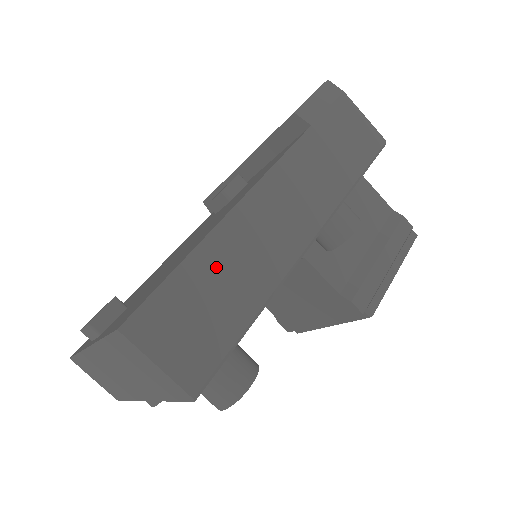
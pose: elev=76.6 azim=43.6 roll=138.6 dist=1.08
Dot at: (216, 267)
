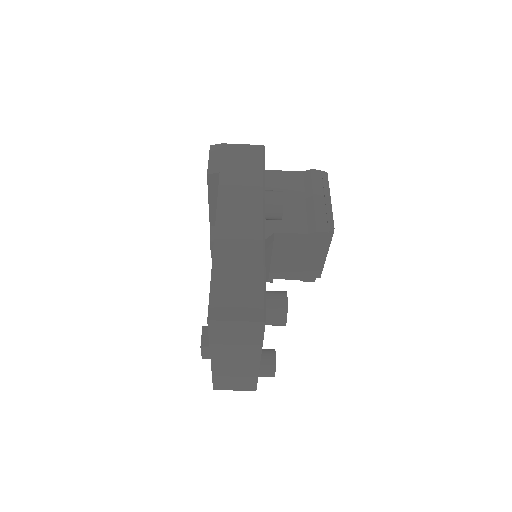
Dot at: (228, 266)
